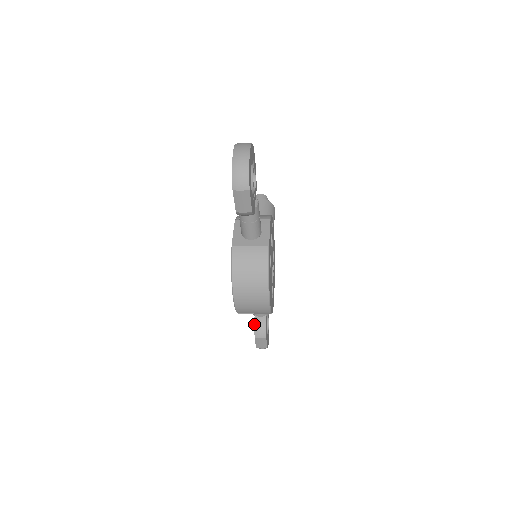
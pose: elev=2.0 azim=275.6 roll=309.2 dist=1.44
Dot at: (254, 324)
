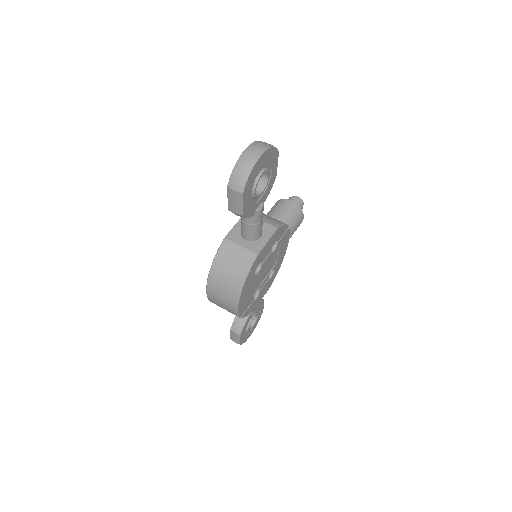
Dot at: (235, 317)
